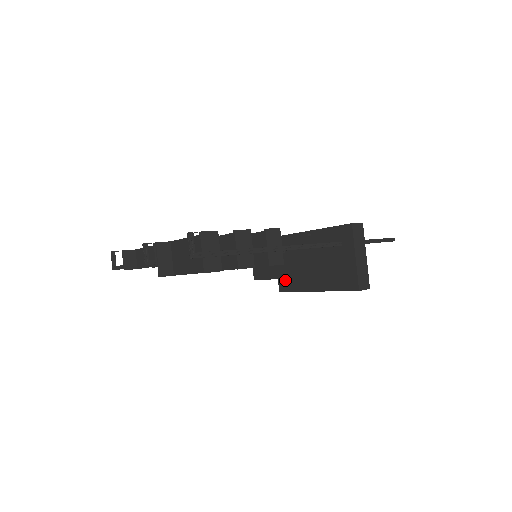
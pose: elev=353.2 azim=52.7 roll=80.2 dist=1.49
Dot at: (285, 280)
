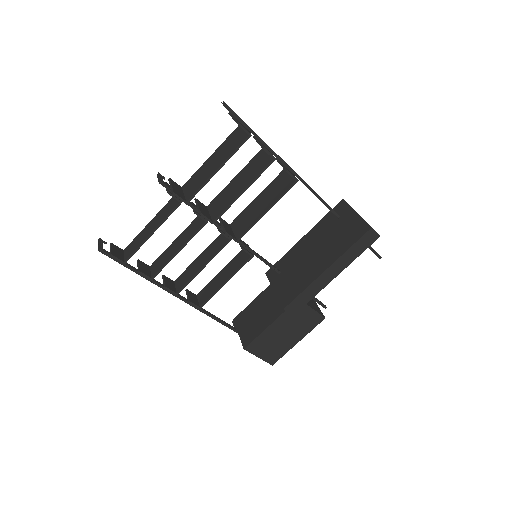
Dot at: (288, 292)
